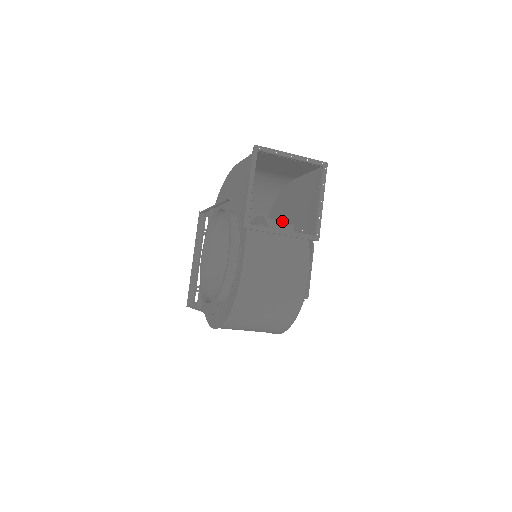
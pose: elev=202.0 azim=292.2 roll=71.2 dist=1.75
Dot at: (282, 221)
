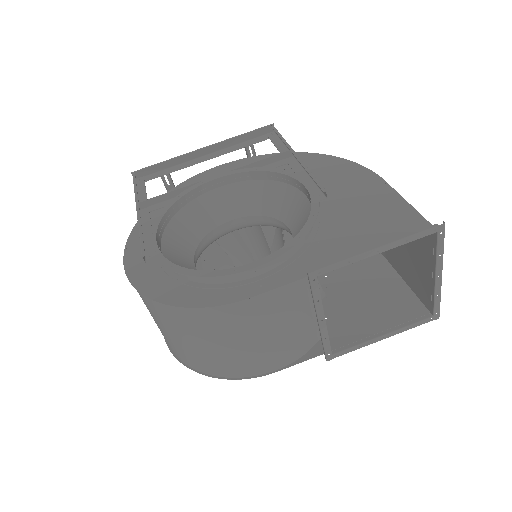
Dot at: occluded
